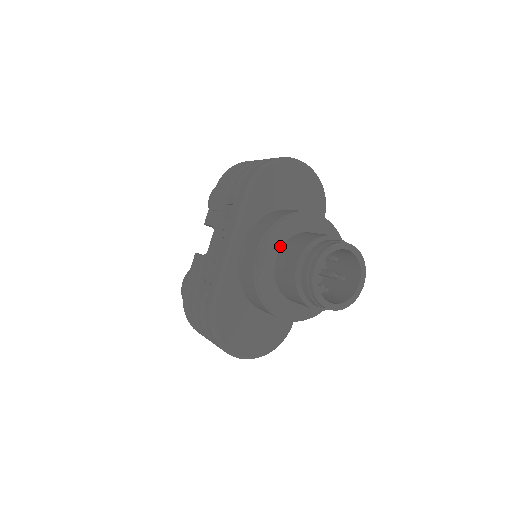
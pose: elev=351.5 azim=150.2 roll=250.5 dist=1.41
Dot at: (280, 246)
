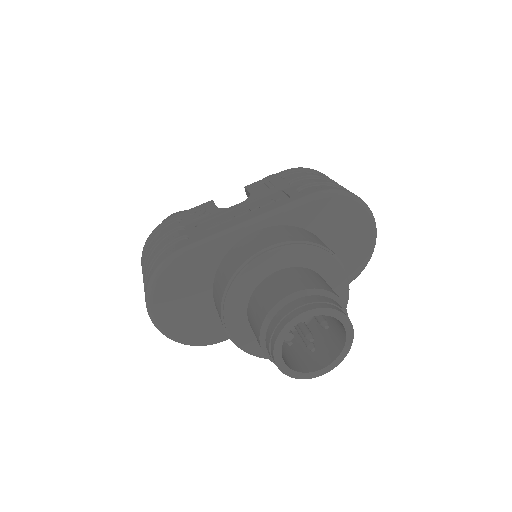
Dot at: (292, 265)
